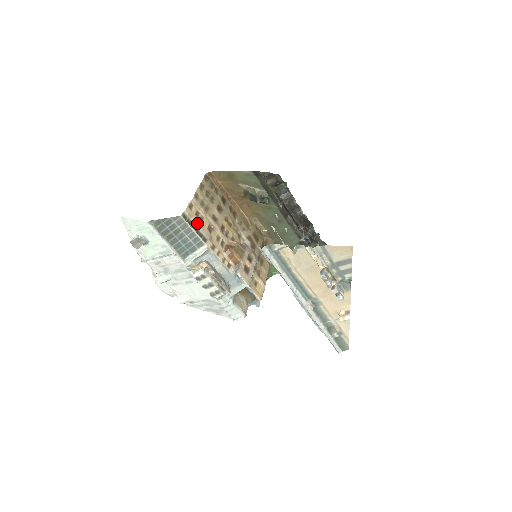
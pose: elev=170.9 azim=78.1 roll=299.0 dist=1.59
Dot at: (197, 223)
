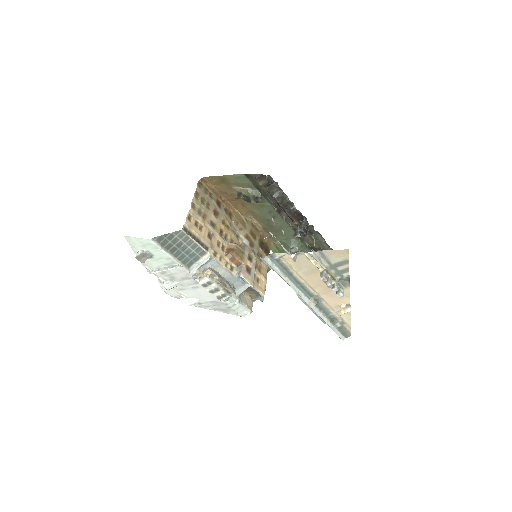
Dot at: (197, 233)
